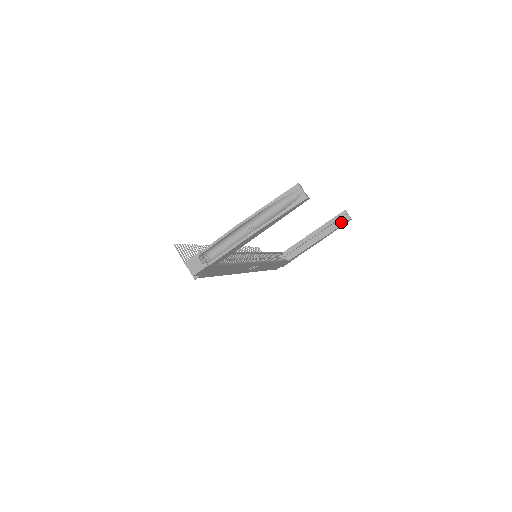
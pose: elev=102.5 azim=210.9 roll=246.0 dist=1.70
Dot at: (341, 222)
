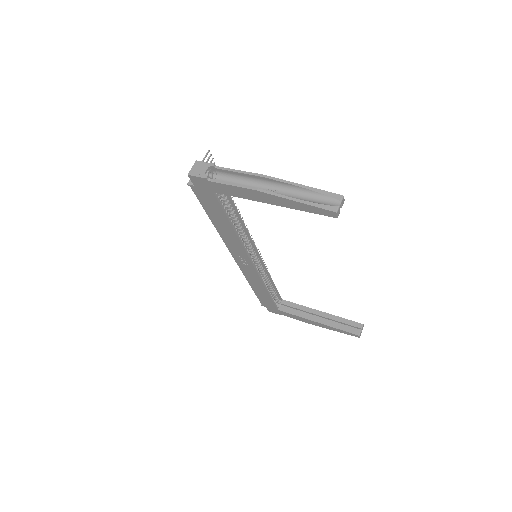
Dot at: (349, 329)
